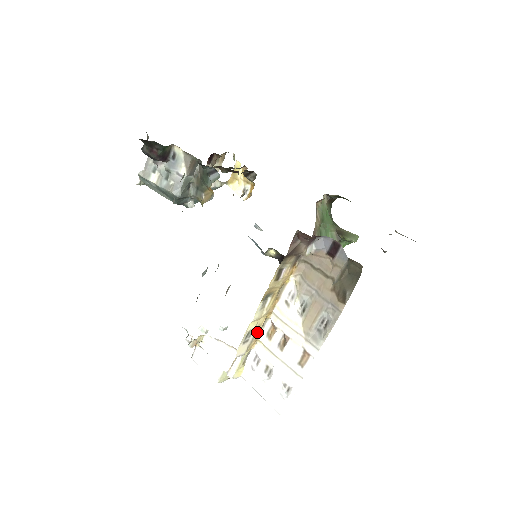
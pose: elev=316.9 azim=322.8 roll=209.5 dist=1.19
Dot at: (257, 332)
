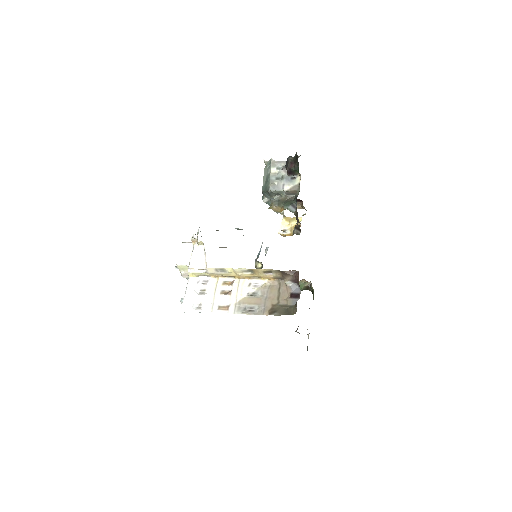
Dot at: (224, 275)
